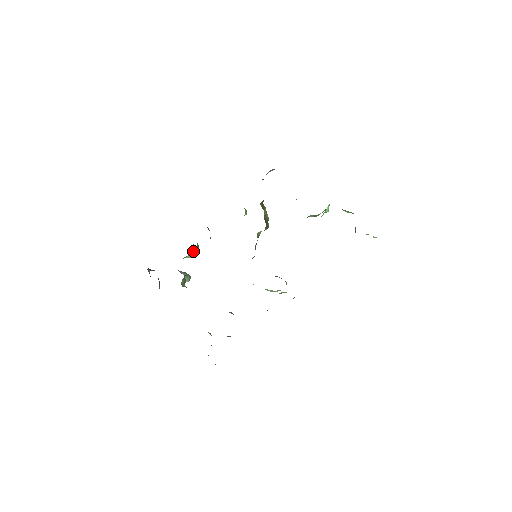
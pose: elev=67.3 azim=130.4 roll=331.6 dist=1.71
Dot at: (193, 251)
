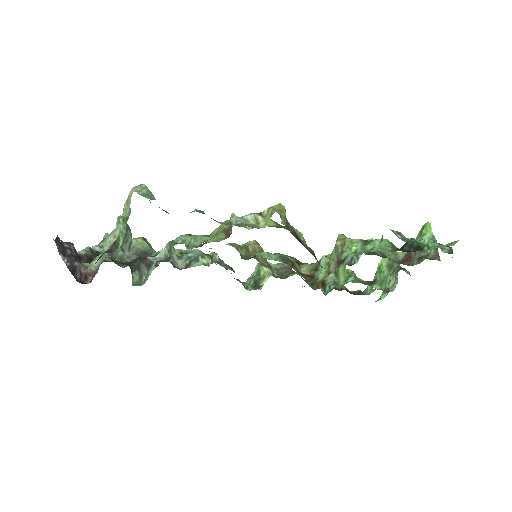
Dot at: occluded
